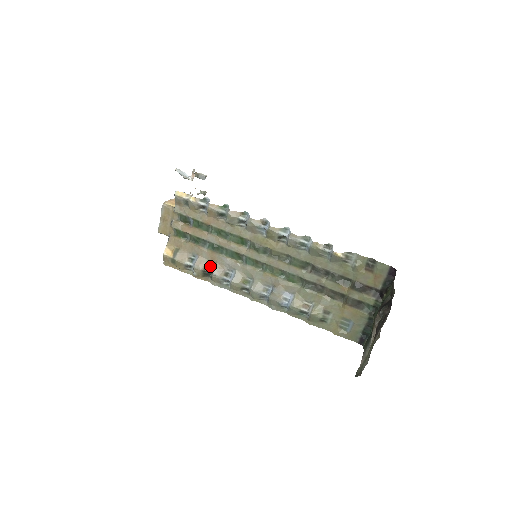
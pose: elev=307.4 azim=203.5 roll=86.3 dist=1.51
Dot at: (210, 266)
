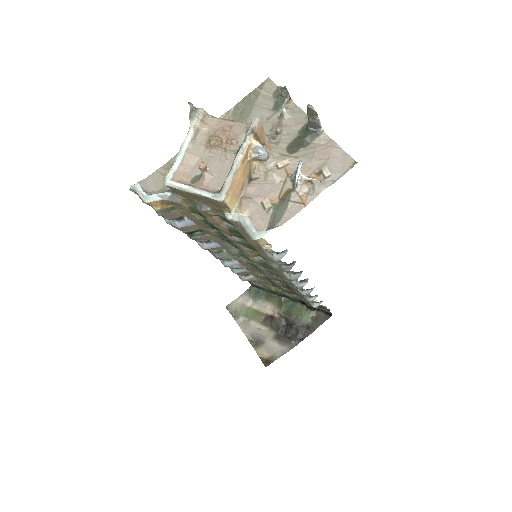
Dot at: (197, 231)
